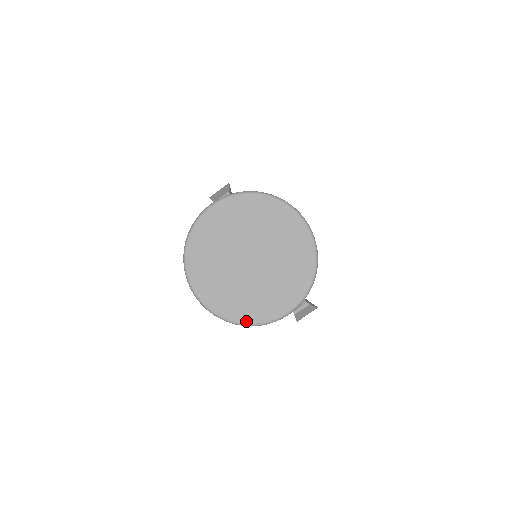
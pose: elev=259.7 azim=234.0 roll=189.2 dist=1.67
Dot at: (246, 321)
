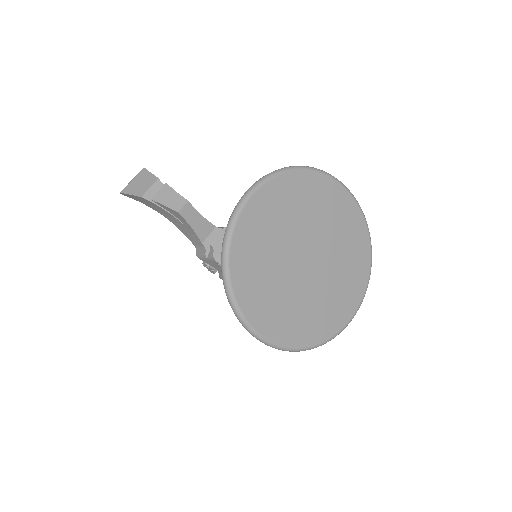
Dot at: (317, 341)
